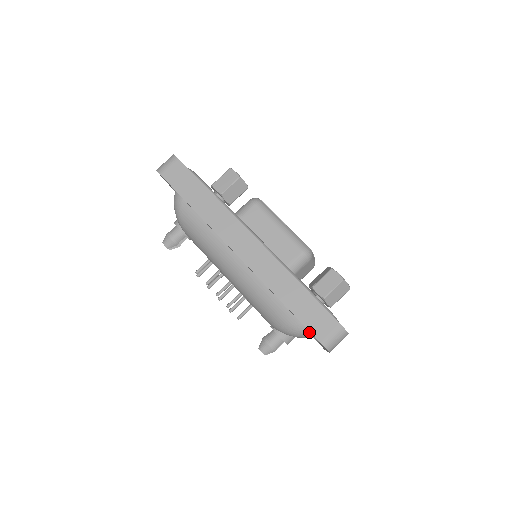
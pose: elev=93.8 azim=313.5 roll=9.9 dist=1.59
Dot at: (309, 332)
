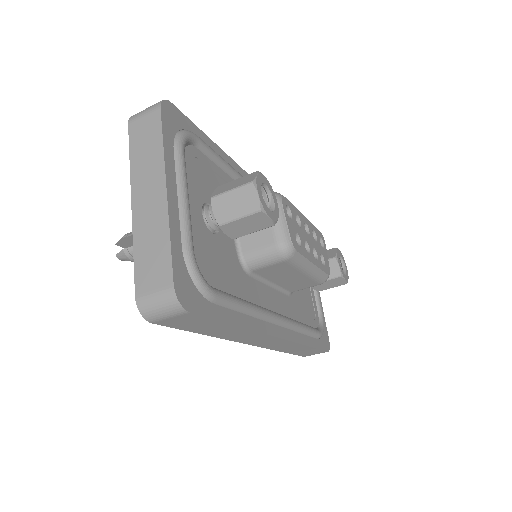
Dot at: occluded
